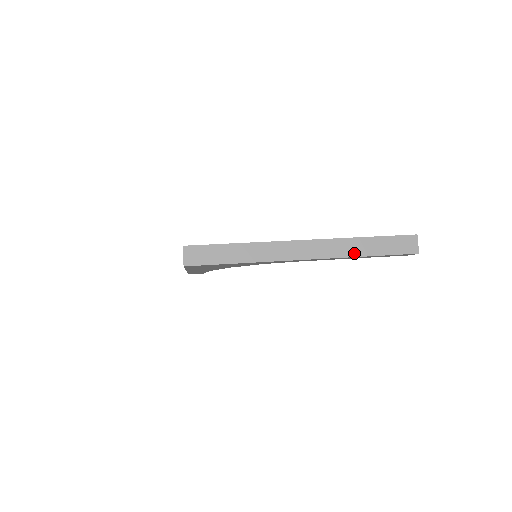
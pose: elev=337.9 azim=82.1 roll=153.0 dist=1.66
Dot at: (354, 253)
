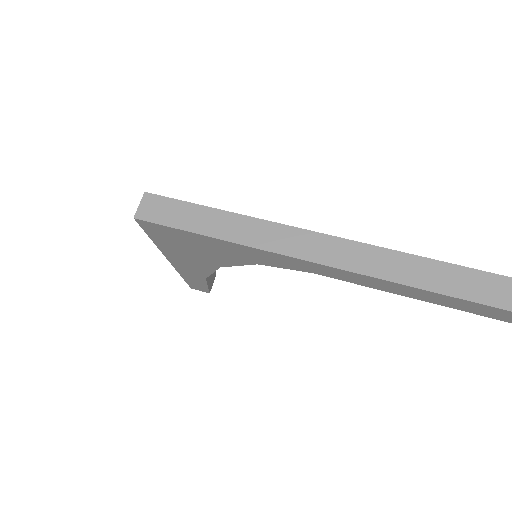
Dot at: (400, 277)
